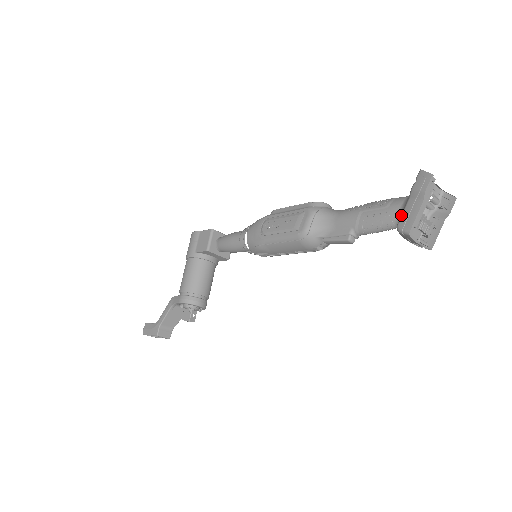
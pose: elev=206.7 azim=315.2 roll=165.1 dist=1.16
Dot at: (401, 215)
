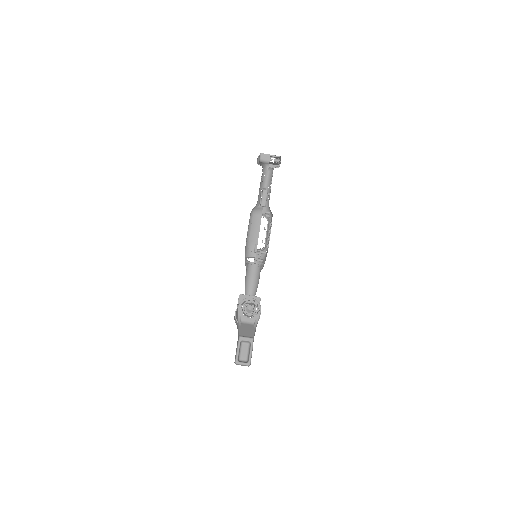
Dot at: (259, 162)
